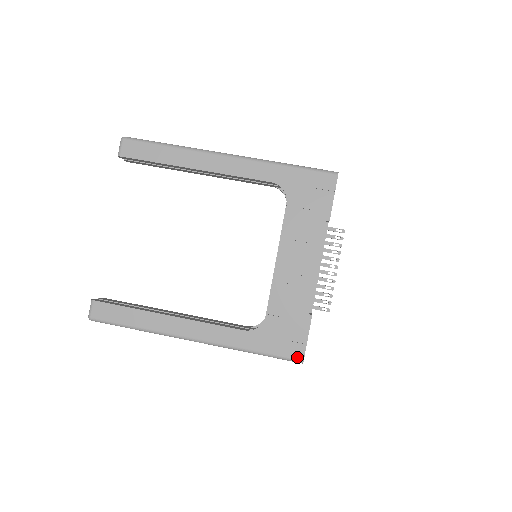
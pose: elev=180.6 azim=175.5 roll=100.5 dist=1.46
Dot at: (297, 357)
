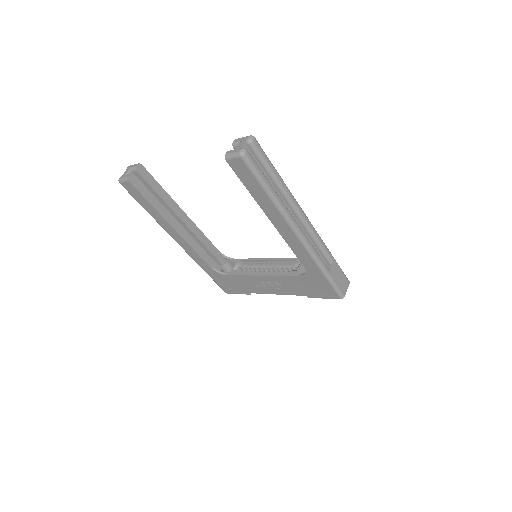
Dot at: (225, 291)
